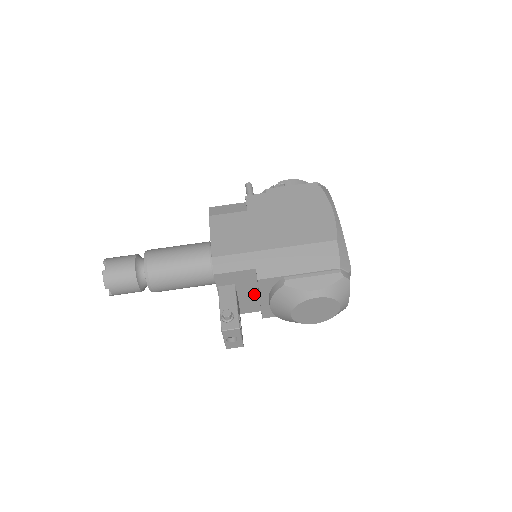
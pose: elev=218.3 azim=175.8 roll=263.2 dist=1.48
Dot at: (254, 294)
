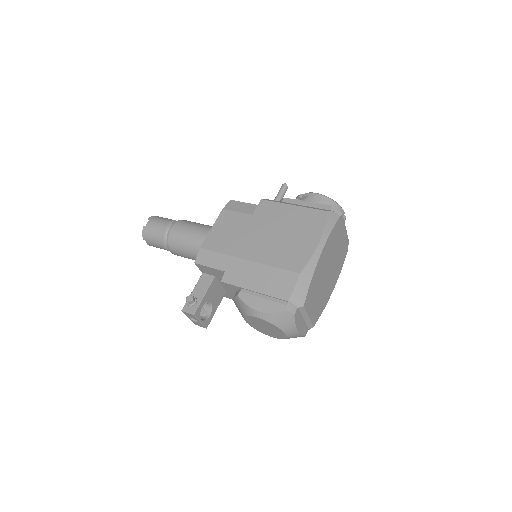
Dot at: occluded
